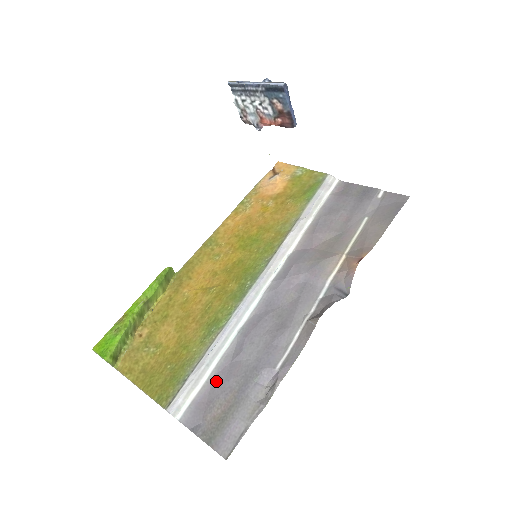
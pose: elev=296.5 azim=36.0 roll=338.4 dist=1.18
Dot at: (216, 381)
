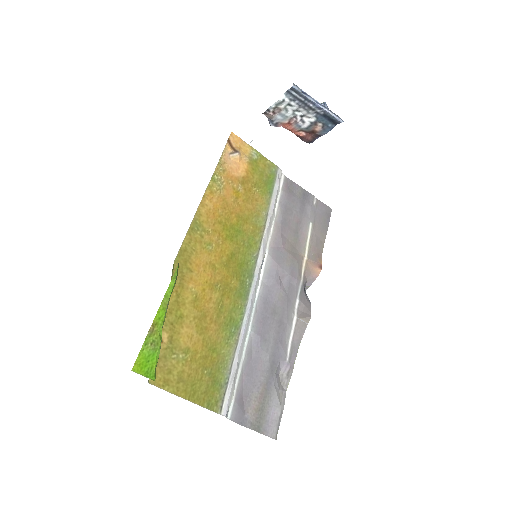
Dot at: (247, 378)
